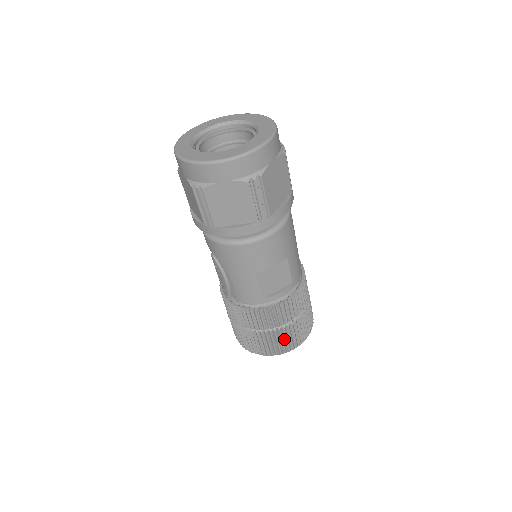
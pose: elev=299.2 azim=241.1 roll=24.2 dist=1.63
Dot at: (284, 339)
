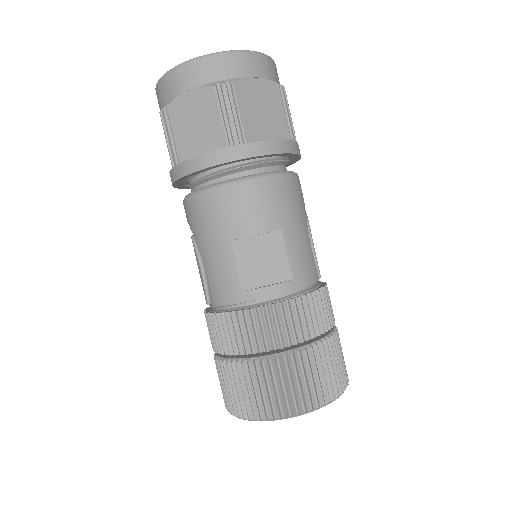
Dot at: (280, 385)
